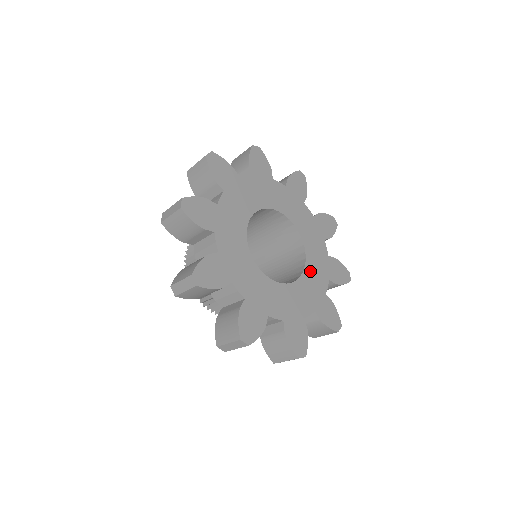
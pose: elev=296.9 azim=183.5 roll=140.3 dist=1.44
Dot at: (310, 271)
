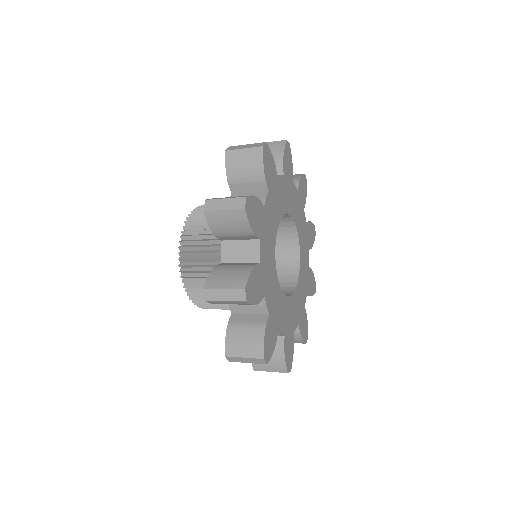
Dot at: (302, 256)
